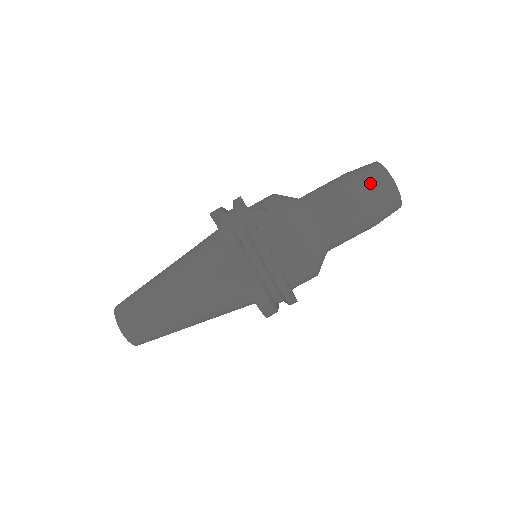
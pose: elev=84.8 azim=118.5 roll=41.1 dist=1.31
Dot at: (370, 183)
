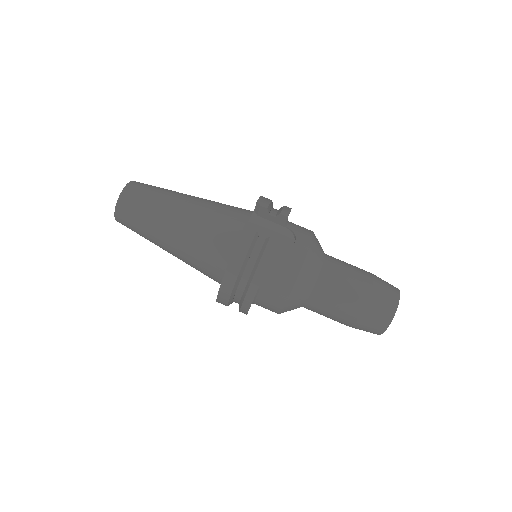
Dot at: (378, 301)
